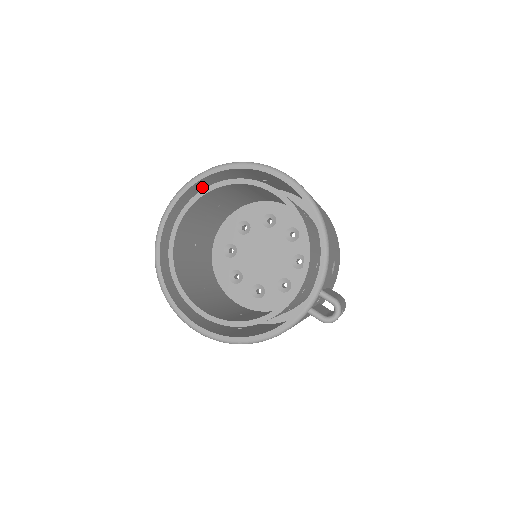
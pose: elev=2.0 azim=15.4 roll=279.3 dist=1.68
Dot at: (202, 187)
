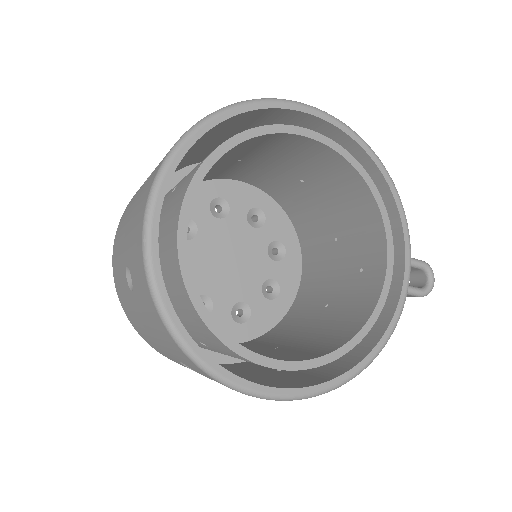
Dot at: occluded
